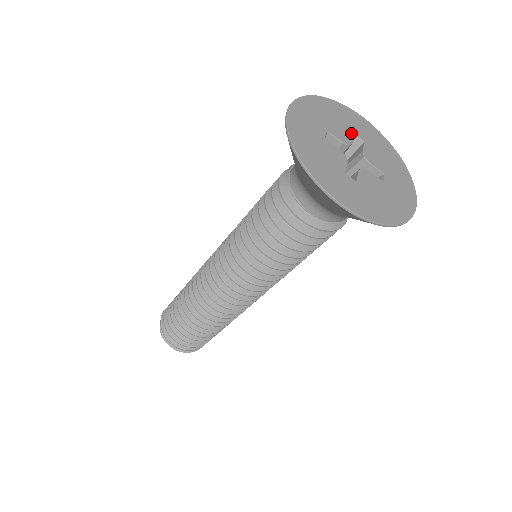
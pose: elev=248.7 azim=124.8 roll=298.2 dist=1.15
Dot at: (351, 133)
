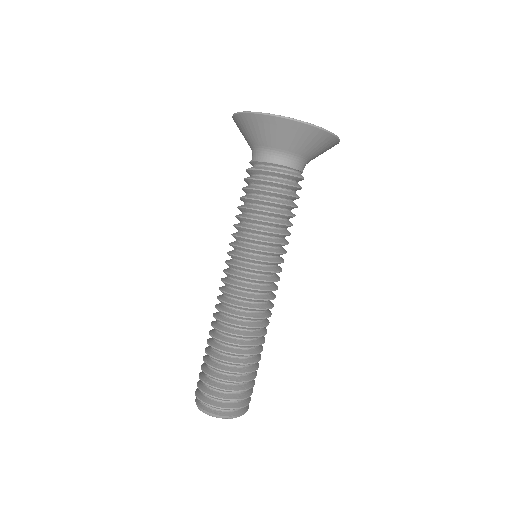
Dot at: occluded
